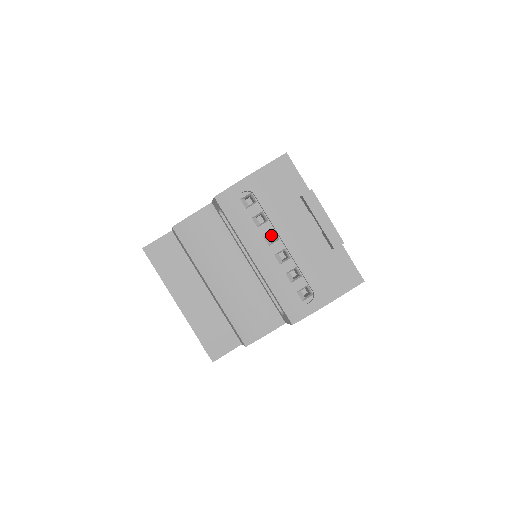
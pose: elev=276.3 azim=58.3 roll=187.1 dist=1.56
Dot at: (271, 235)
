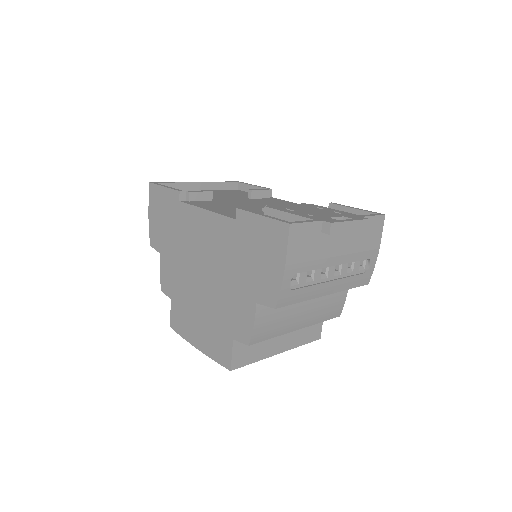
Dot at: occluded
